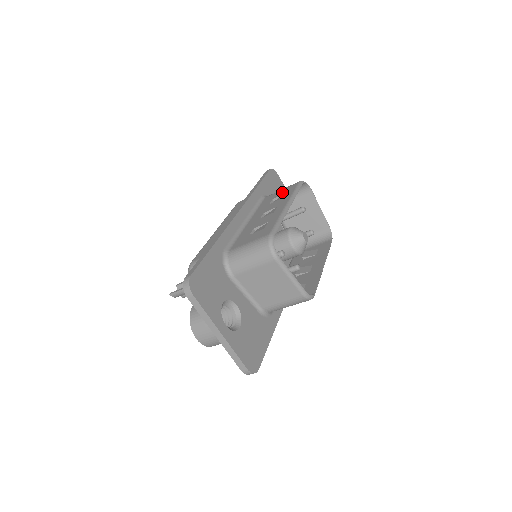
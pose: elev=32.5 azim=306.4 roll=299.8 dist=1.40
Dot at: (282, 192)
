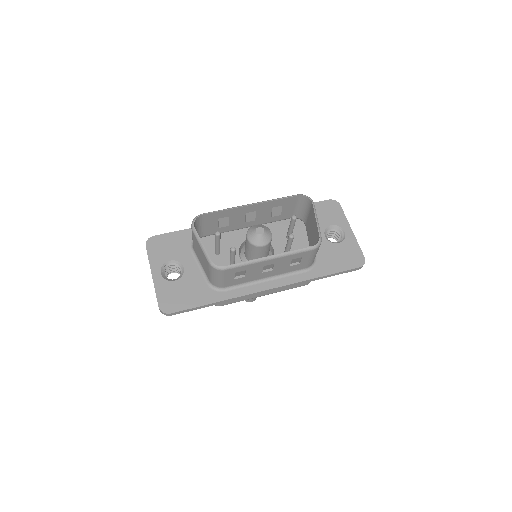
Dot at: (286, 205)
